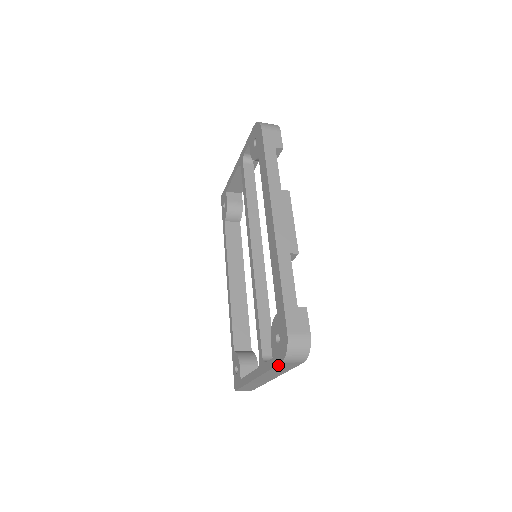
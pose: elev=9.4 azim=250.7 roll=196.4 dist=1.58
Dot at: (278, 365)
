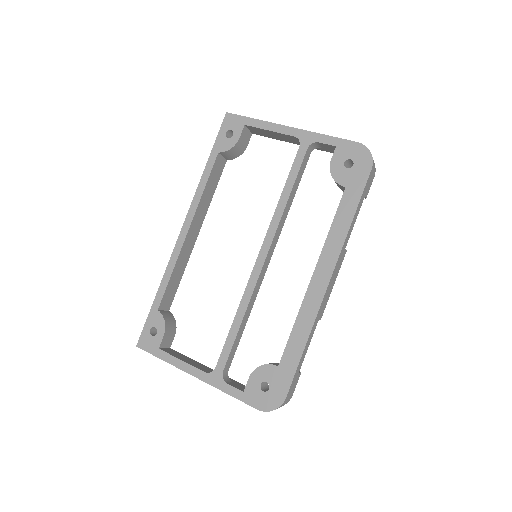
Dot at: (249, 404)
